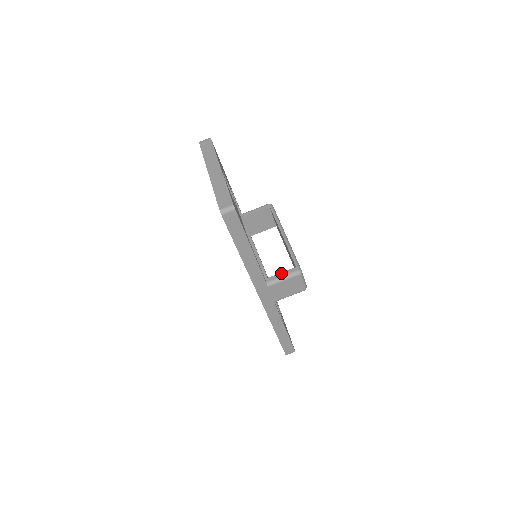
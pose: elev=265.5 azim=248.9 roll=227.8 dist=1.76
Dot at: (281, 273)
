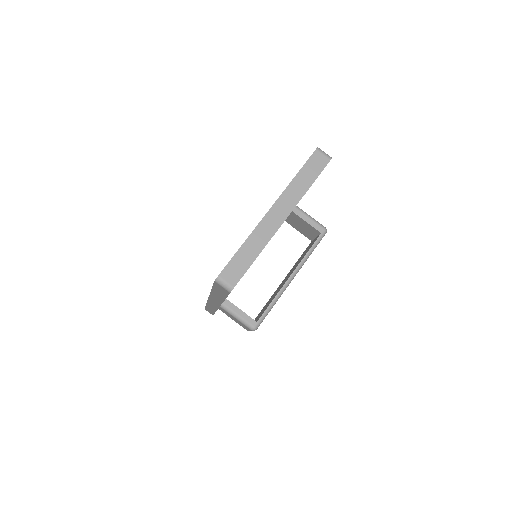
Dot at: (241, 311)
